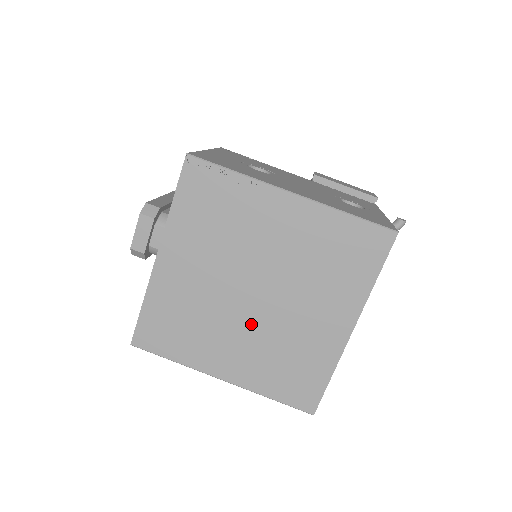
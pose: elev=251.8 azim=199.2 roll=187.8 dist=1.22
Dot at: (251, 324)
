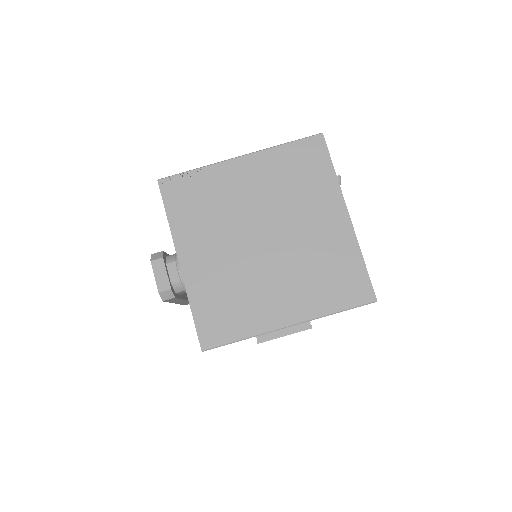
Dot at: (278, 263)
